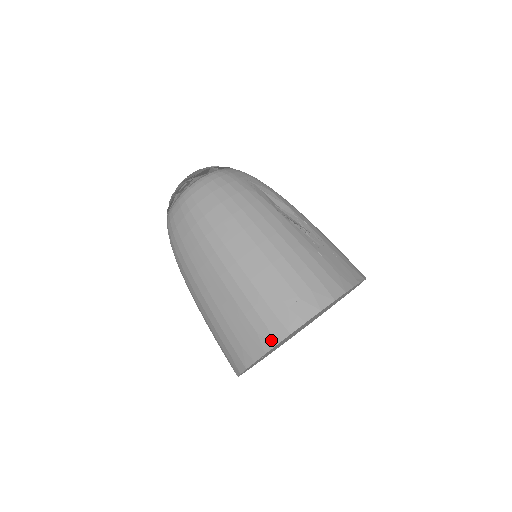
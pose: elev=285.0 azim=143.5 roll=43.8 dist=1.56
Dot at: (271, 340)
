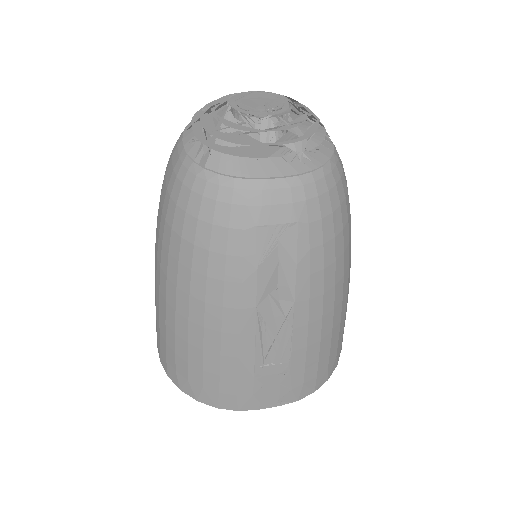
Dot at: (159, 354)
